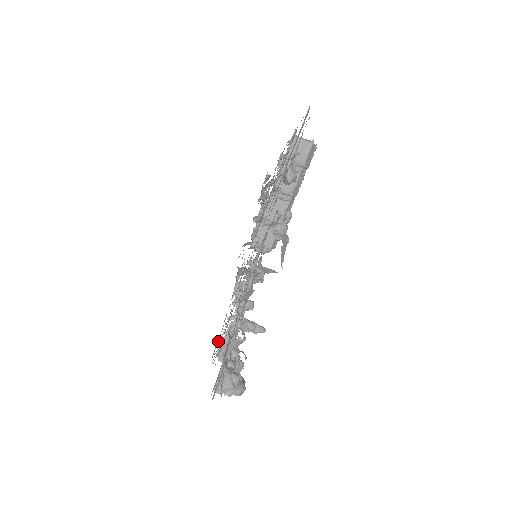
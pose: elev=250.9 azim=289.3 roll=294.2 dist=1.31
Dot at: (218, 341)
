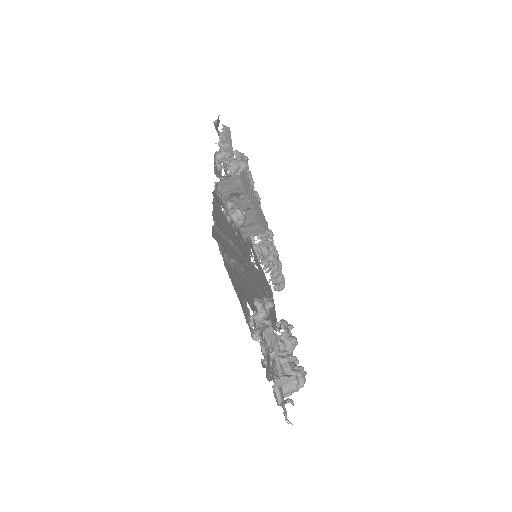
Dot at: (269, 285)
